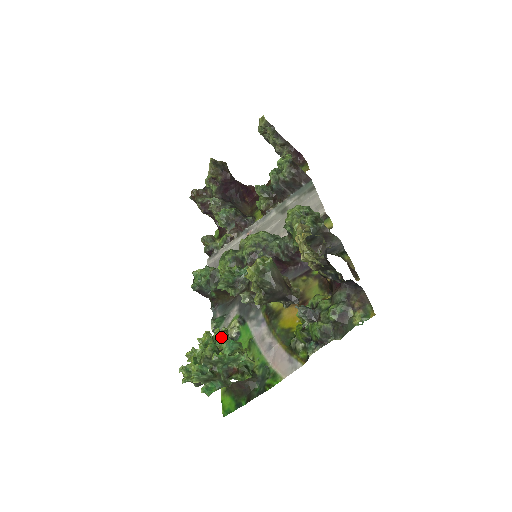
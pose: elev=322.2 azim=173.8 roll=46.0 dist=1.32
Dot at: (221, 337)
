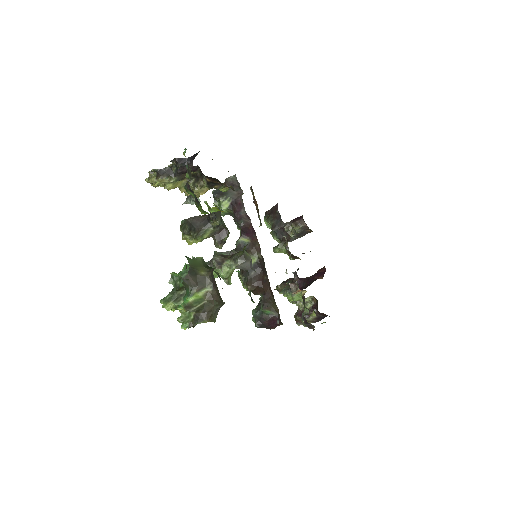
Dot at: occluded
